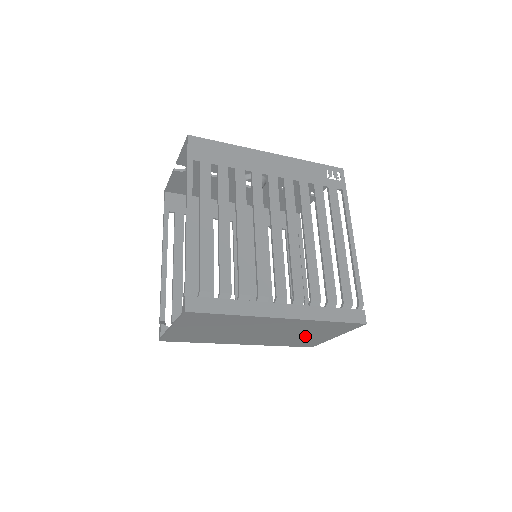
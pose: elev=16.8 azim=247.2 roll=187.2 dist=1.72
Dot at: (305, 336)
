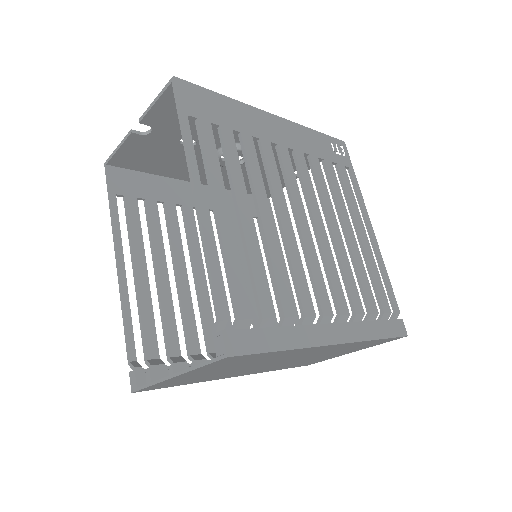
Dot at: (322, 357)
